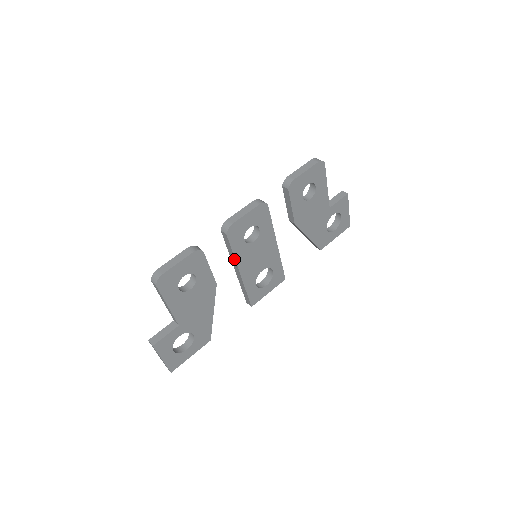
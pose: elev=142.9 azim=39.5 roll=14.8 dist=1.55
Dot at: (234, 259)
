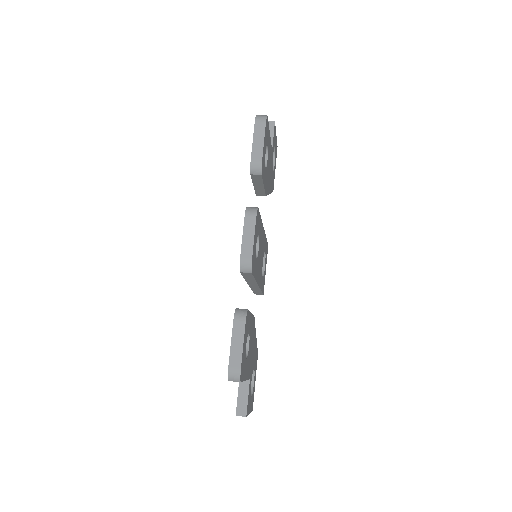
Dot at: (254, 281)
